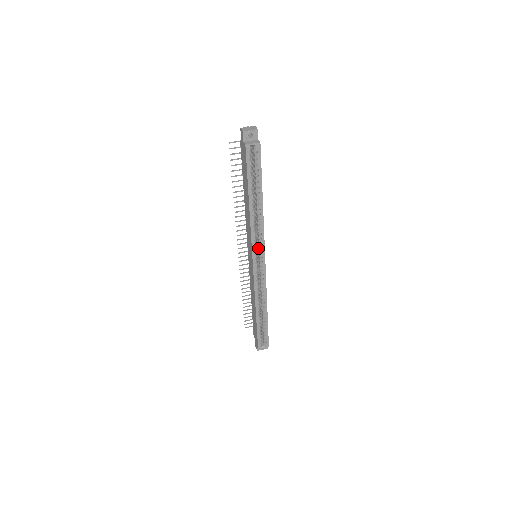
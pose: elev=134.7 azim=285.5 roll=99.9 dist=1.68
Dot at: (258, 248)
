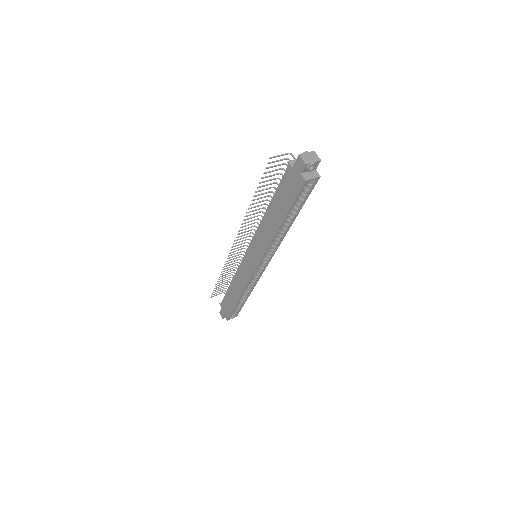
Dot at: occluded
